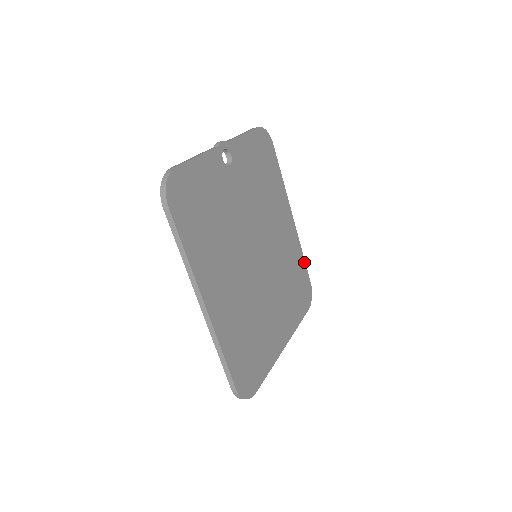
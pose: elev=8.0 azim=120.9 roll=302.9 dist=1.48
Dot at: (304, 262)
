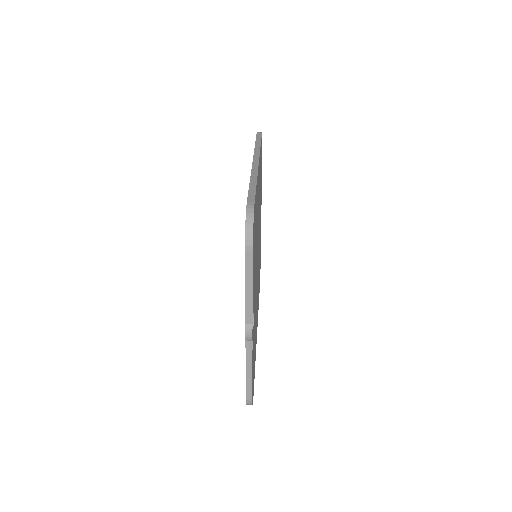
Dot at: occluded
